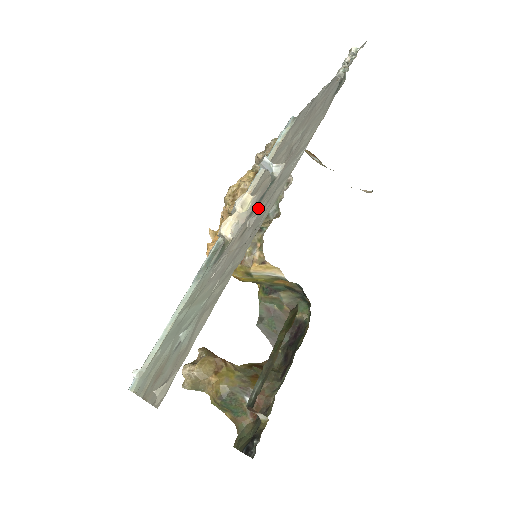
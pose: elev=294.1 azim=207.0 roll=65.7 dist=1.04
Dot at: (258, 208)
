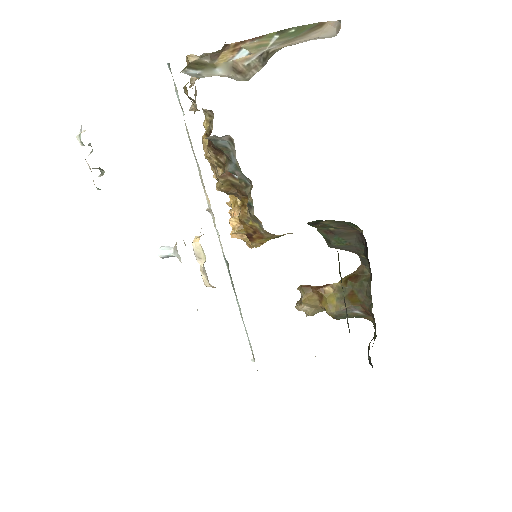
Dot at: occluded
